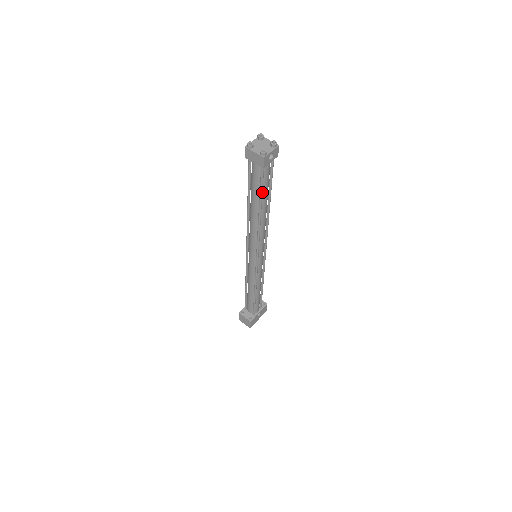
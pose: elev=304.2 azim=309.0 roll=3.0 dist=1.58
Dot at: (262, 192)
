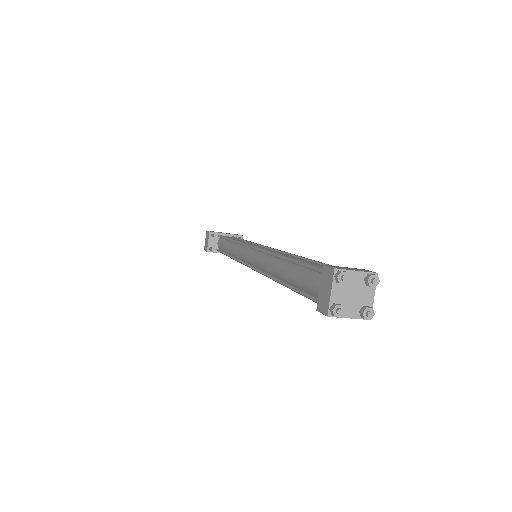
Dot at: (299, 292)
